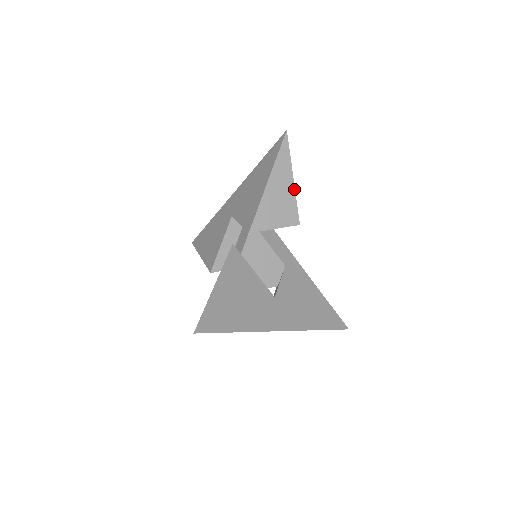
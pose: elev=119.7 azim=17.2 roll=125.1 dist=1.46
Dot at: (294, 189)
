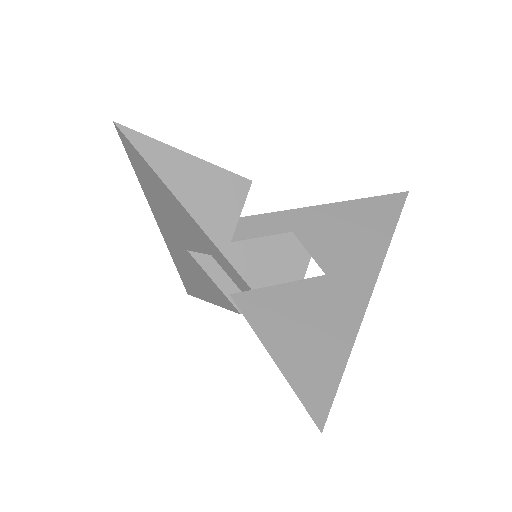
Dot at: (201, 161)
